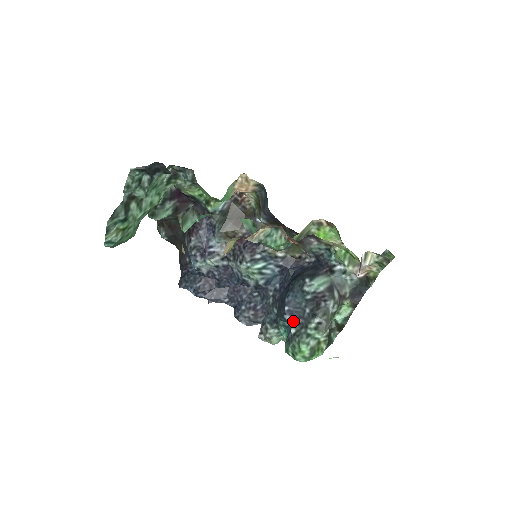
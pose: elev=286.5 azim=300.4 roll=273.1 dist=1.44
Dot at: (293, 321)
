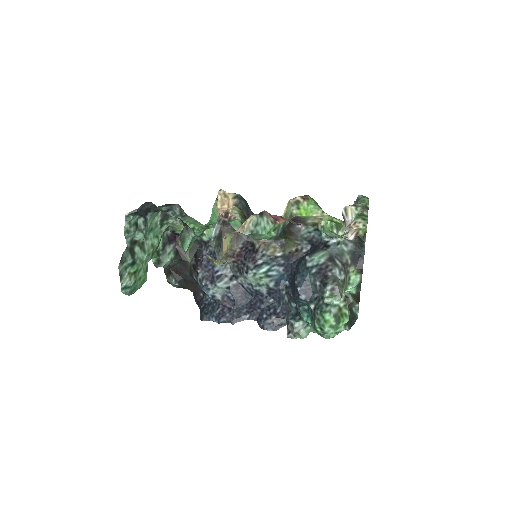
Dot at: (309, 299)
